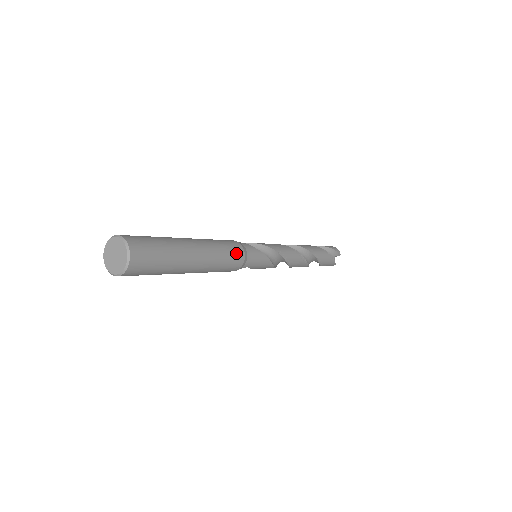
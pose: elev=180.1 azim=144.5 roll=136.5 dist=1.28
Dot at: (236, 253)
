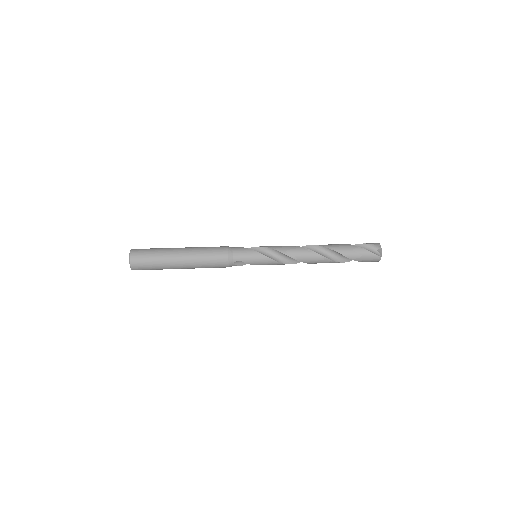
Dot at: (219, 250)
